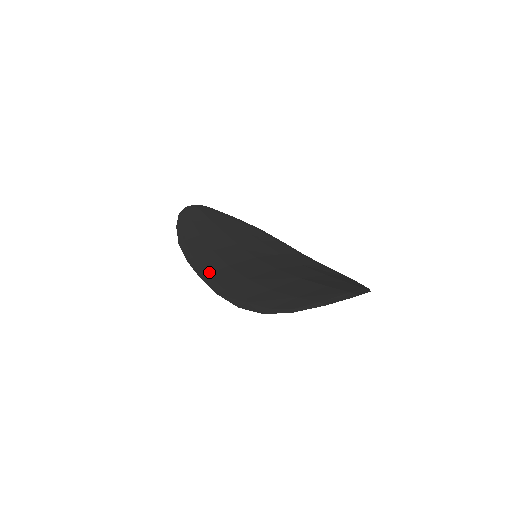
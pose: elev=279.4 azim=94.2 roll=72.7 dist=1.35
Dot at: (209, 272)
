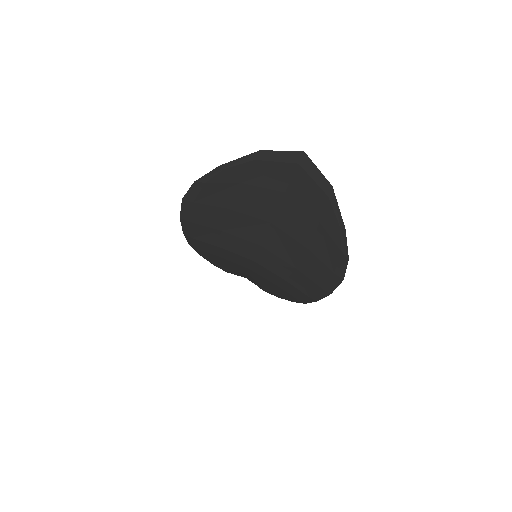
Dot at: occluded
